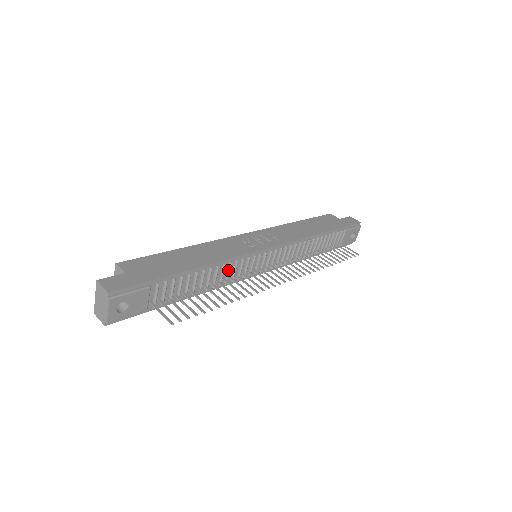
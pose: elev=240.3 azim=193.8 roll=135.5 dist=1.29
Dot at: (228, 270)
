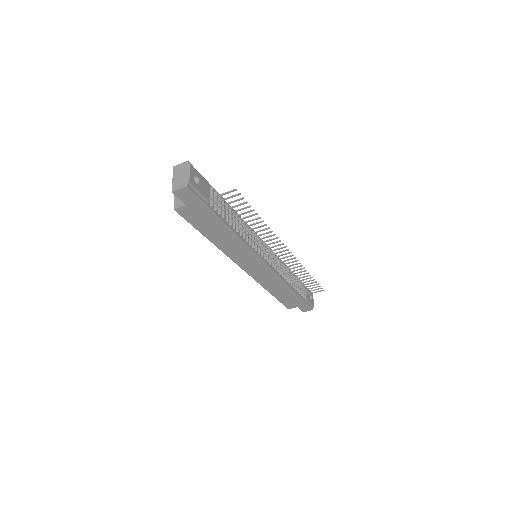
Dot at: occluded
